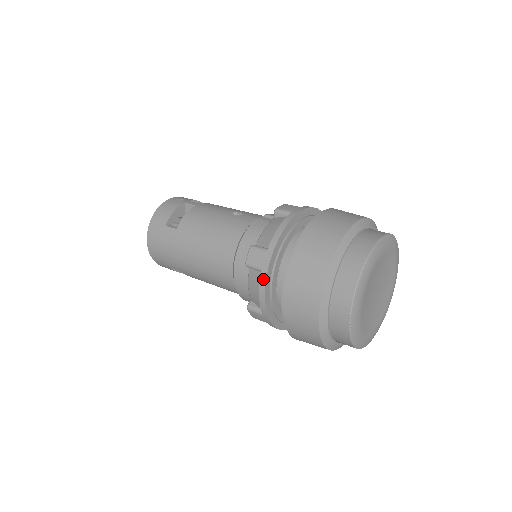
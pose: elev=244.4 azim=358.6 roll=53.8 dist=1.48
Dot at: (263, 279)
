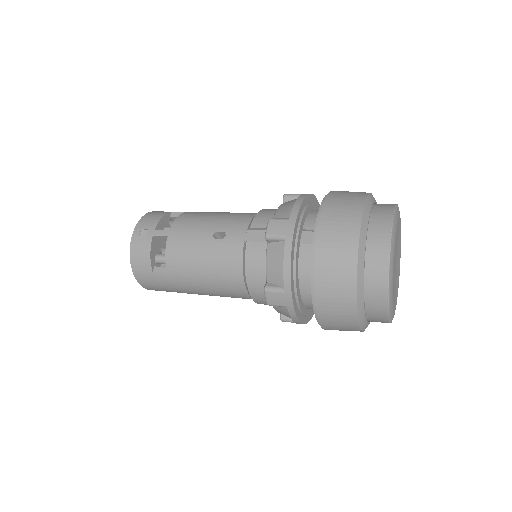
Dot at: (292, 313)
